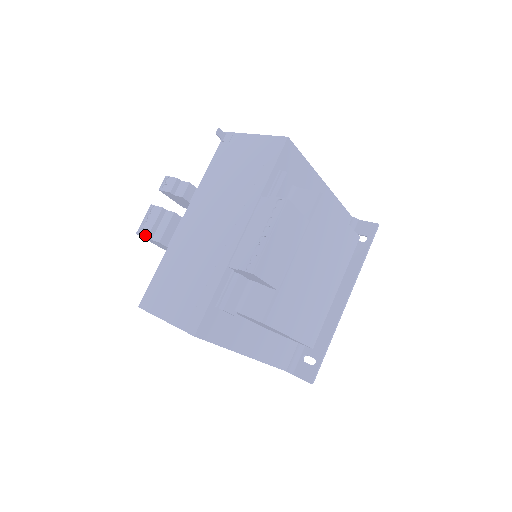
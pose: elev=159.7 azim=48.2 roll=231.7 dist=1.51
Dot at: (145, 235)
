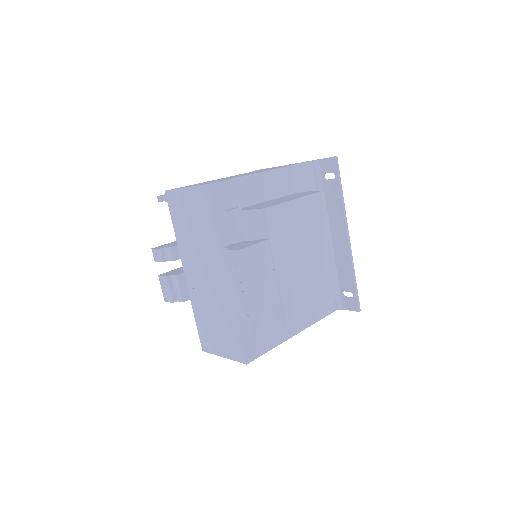
Dot at: (170, 301)
